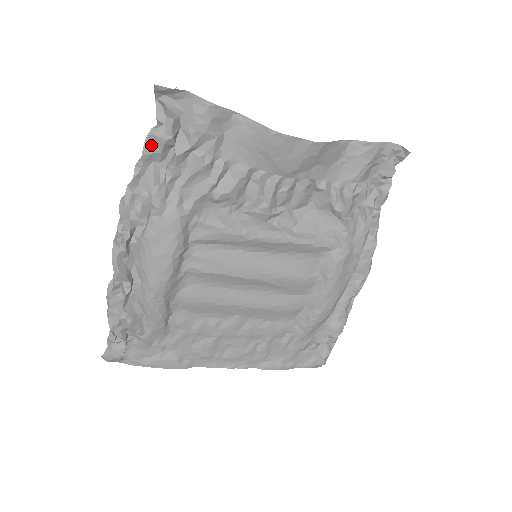
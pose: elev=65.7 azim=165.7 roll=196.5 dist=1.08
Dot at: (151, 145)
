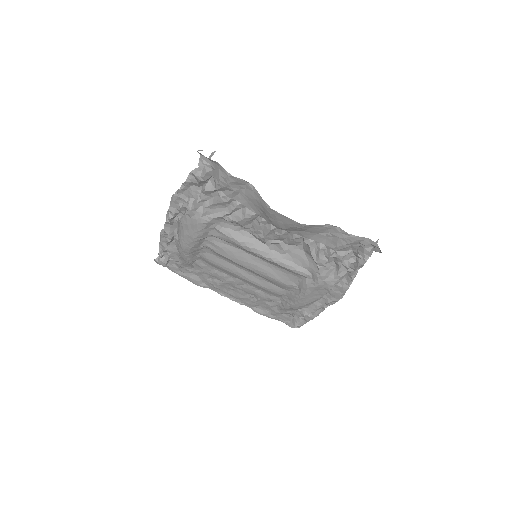
Dot at: (192, 178)
